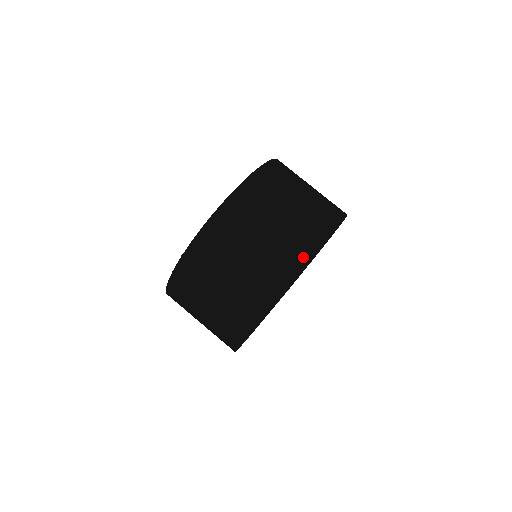
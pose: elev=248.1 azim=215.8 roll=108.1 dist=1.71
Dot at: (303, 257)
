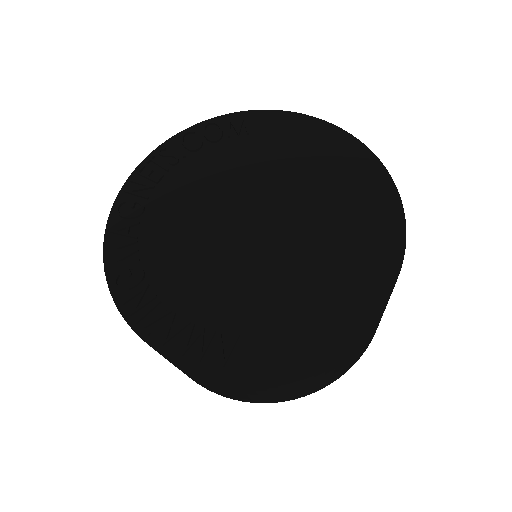
Dot at: (343, 373)
